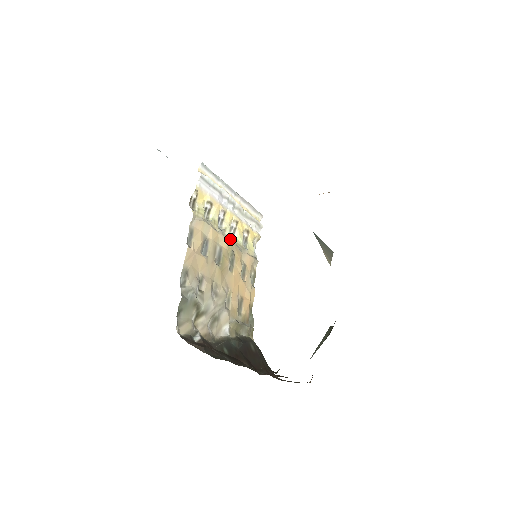
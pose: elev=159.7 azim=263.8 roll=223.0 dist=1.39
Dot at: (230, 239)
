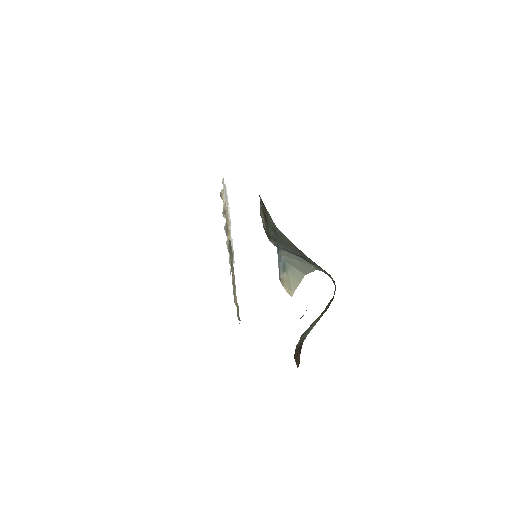
Dot at: occluded
